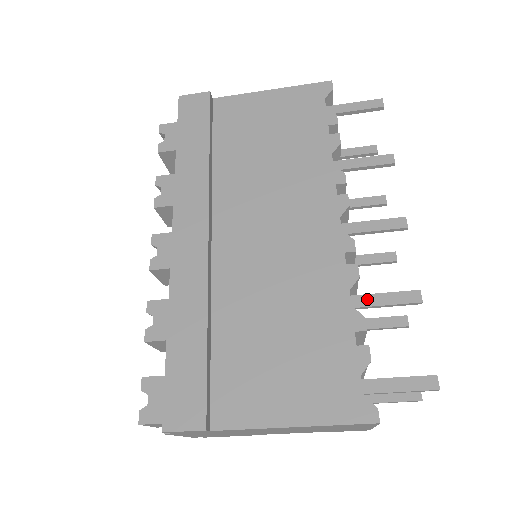
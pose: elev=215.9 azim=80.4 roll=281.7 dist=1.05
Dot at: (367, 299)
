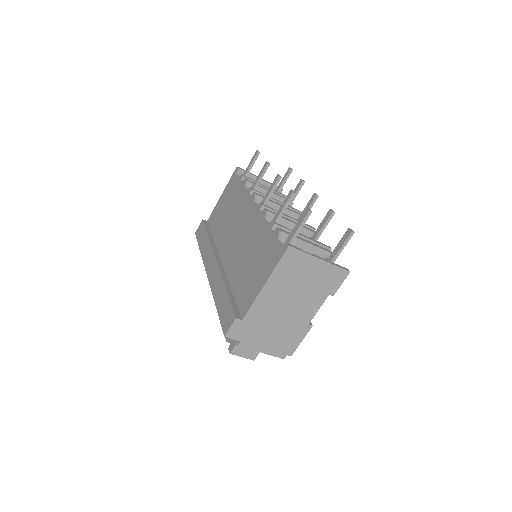
Dot at: (276, 215)
